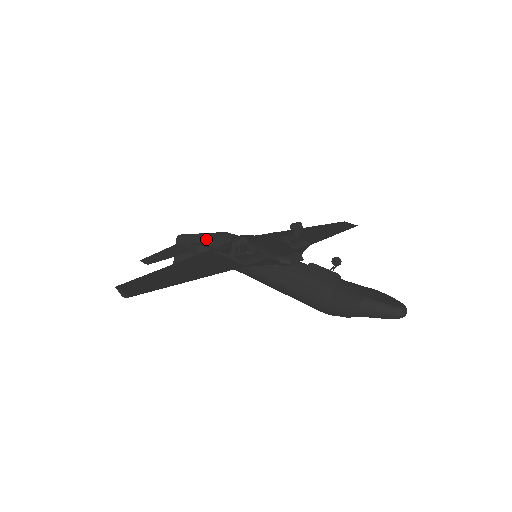
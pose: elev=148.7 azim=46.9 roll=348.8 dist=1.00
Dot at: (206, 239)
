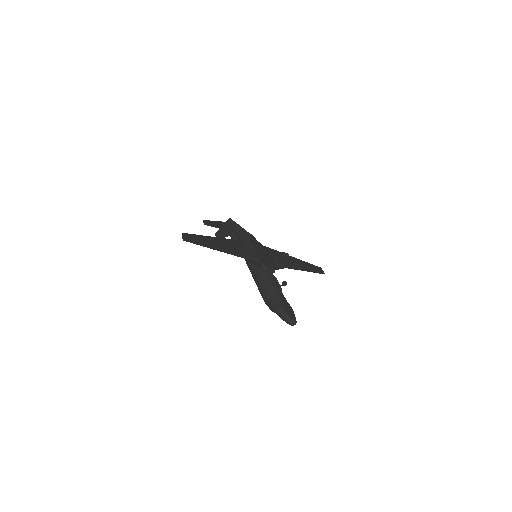
Dot at: (240, 231)
